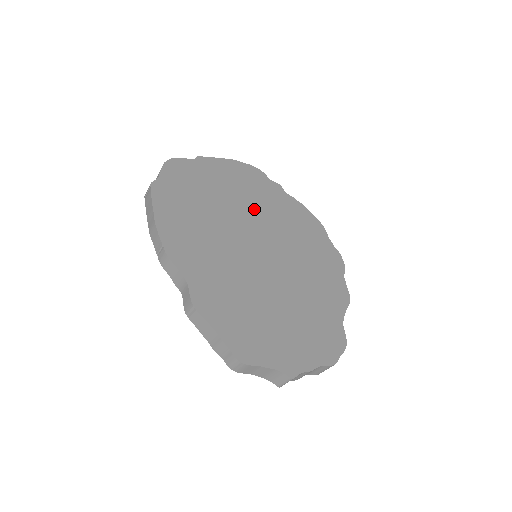
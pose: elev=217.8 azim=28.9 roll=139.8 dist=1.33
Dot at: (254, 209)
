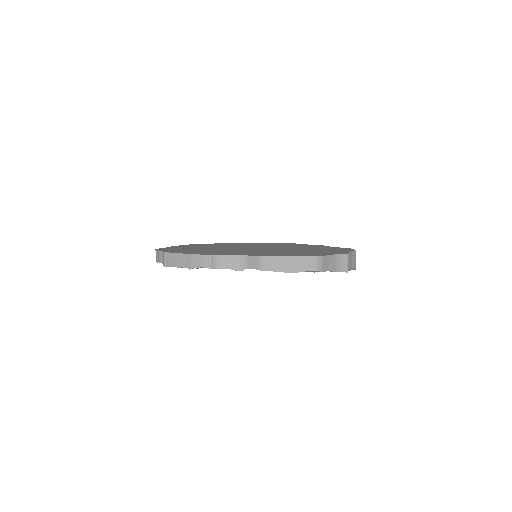
Dot at: (226, 246)
